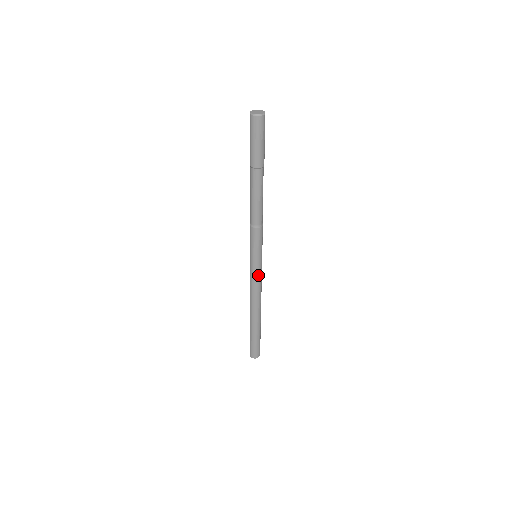
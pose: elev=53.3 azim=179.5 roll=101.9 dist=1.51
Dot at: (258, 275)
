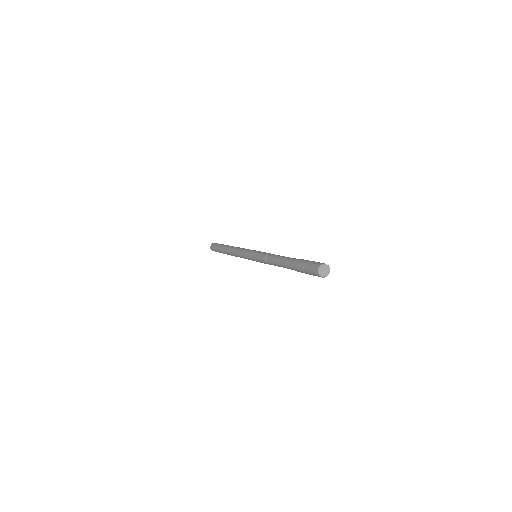
Dot at: occluded
